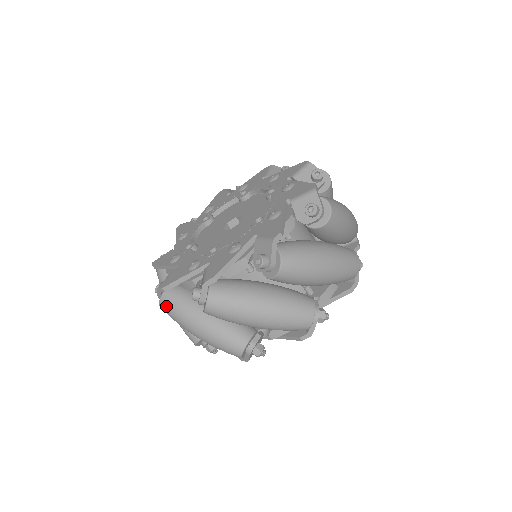
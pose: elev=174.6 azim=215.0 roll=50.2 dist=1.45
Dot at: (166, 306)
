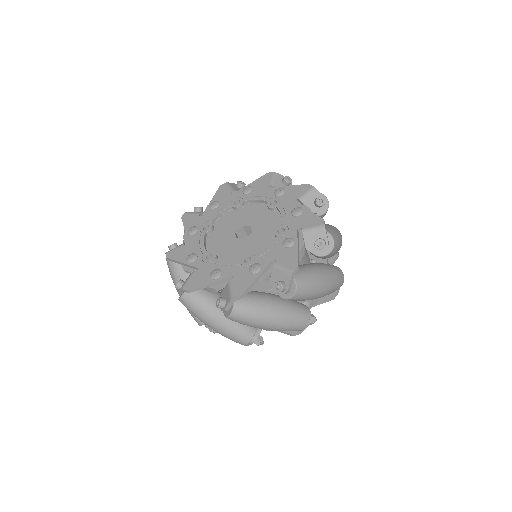
Dot at: (168, 266)
